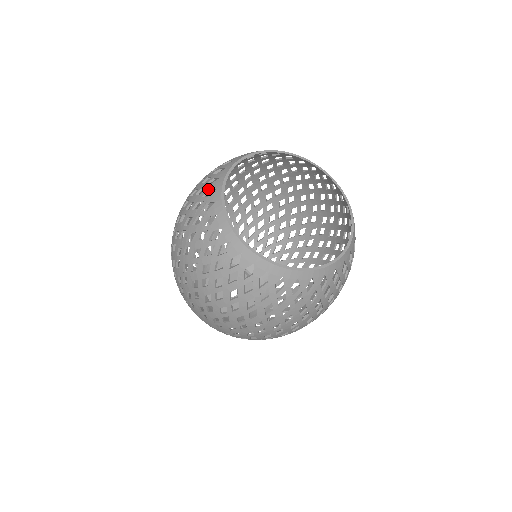
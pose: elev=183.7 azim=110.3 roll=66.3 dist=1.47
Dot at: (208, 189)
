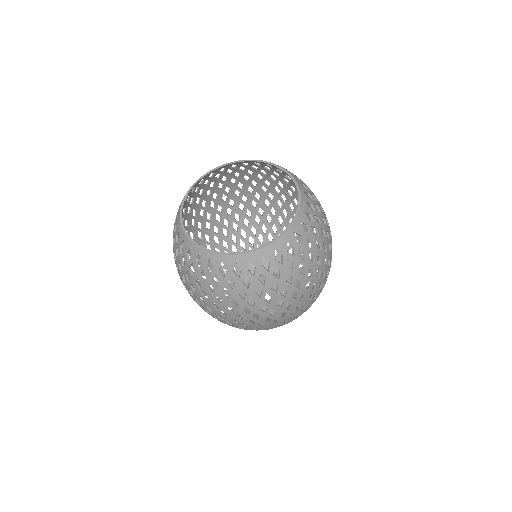
Dot at: (194, 186)
